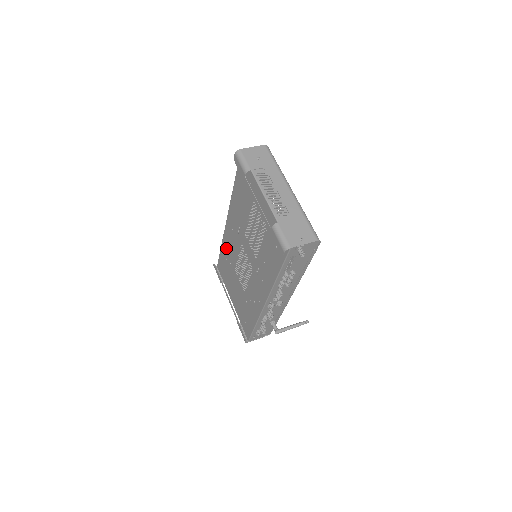
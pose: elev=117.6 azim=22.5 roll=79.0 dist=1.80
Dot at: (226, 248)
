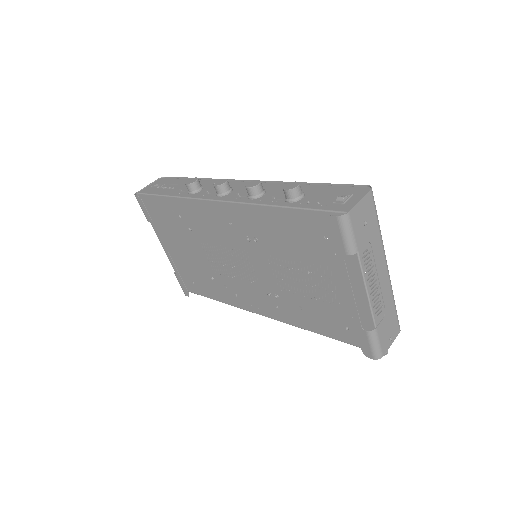
Dot at: (189, 213)
